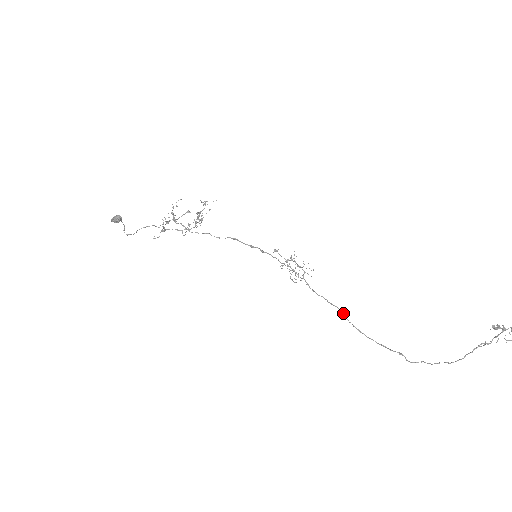
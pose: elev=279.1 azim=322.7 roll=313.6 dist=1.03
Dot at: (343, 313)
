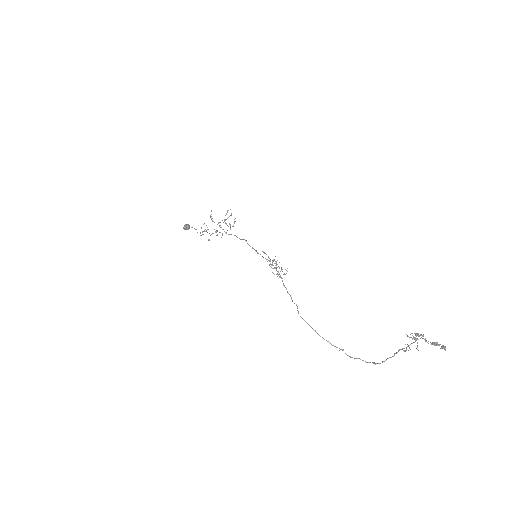
Dot at: (297, 310)
